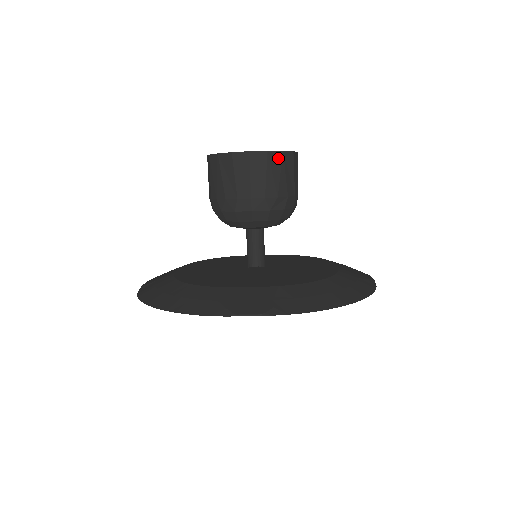
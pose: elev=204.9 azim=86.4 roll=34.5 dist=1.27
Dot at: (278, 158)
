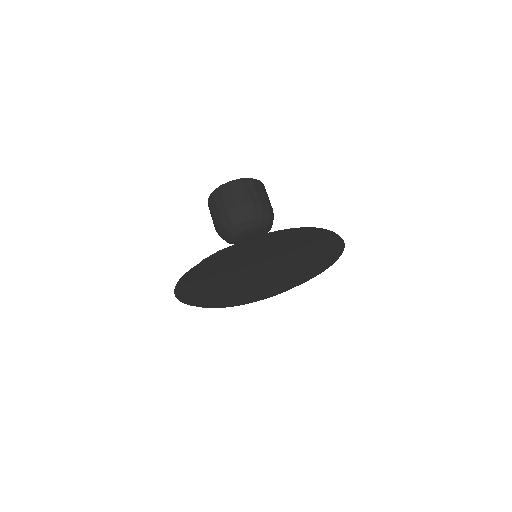
Dot at: (238, 183)
